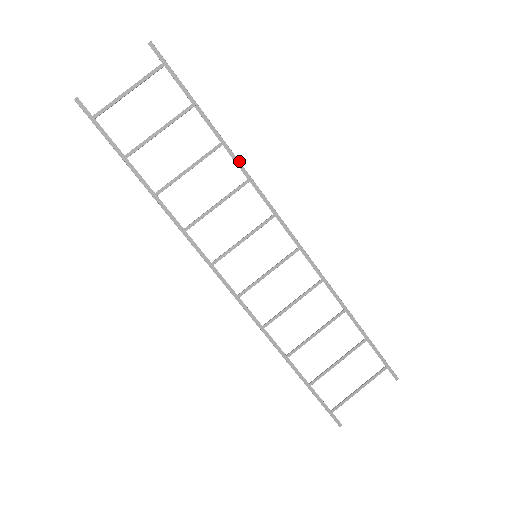
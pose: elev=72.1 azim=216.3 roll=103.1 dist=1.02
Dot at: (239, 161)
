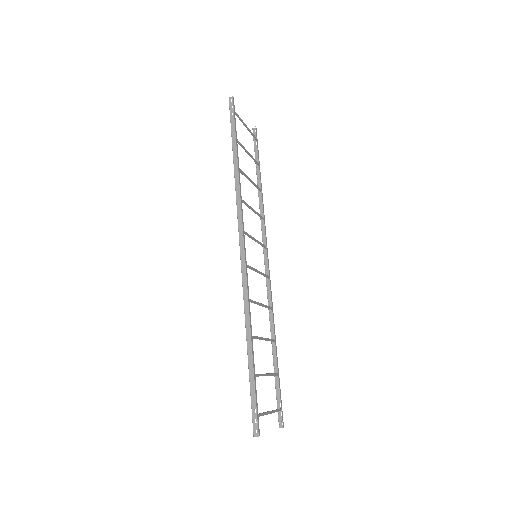
Dot at: occluded
